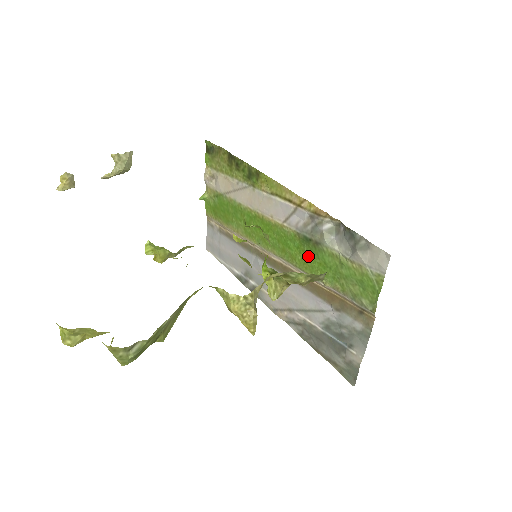
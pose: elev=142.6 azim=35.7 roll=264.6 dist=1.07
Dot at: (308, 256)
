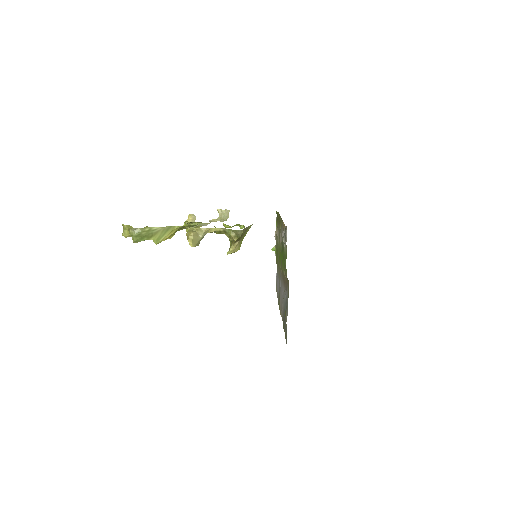
Dot at: occluded
